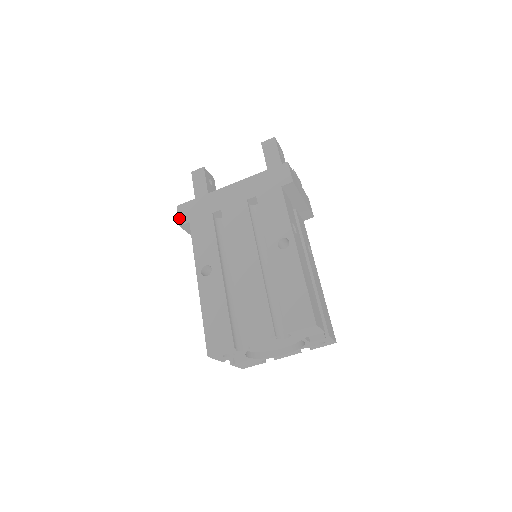
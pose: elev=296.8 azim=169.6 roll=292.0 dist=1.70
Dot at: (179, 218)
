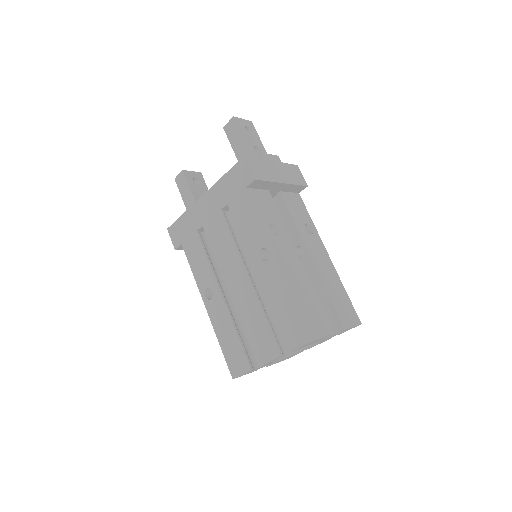
Dot at: (172, 242)
